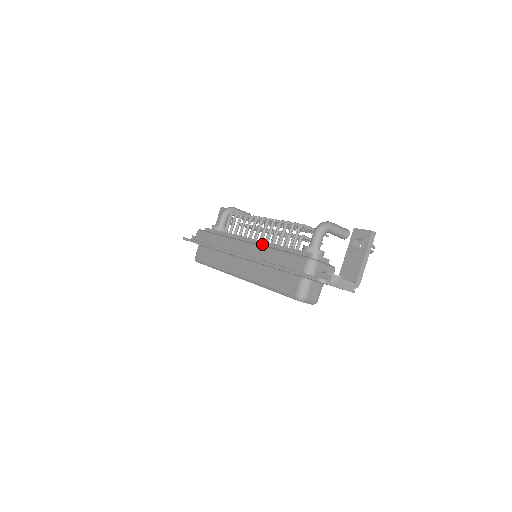
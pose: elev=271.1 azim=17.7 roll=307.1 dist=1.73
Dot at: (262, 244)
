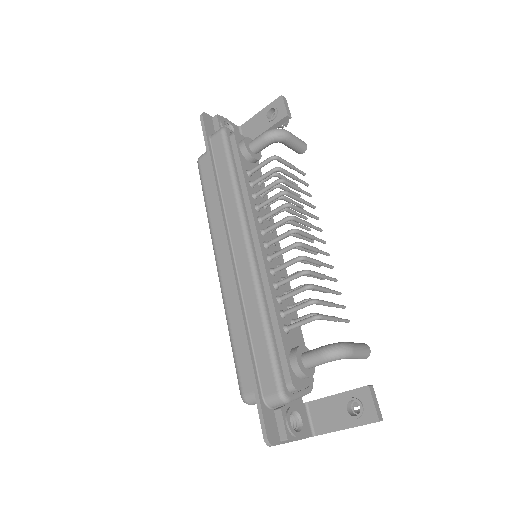
Dot at: (263, 276)
